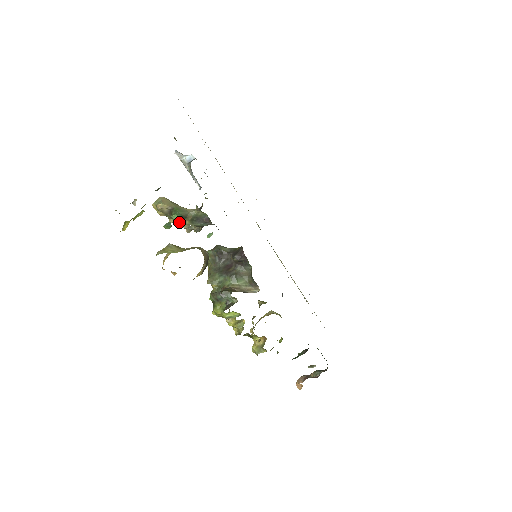
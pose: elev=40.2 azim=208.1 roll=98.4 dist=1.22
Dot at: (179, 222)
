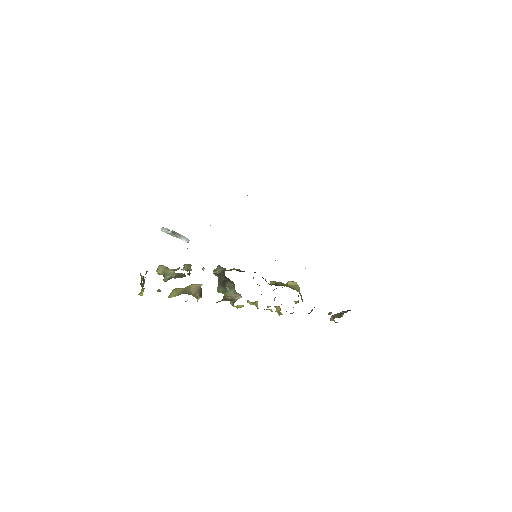
Dot at: occluded
